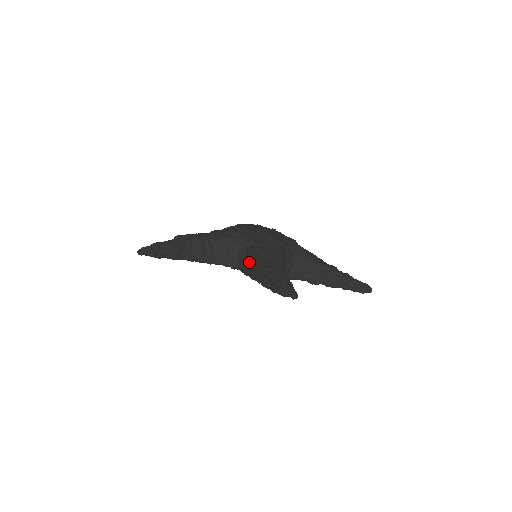
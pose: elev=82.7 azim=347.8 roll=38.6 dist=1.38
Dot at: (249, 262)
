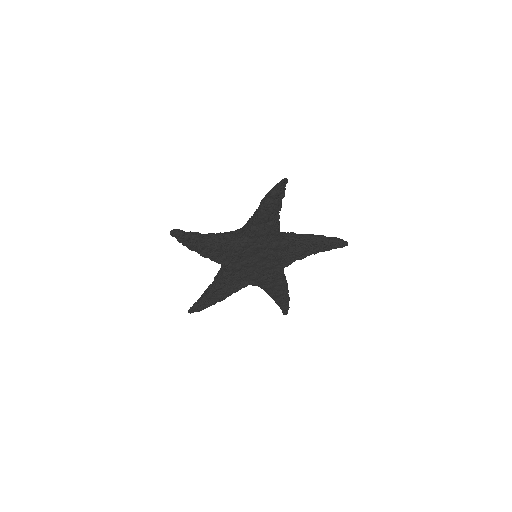
Dot at: (250, 219)
